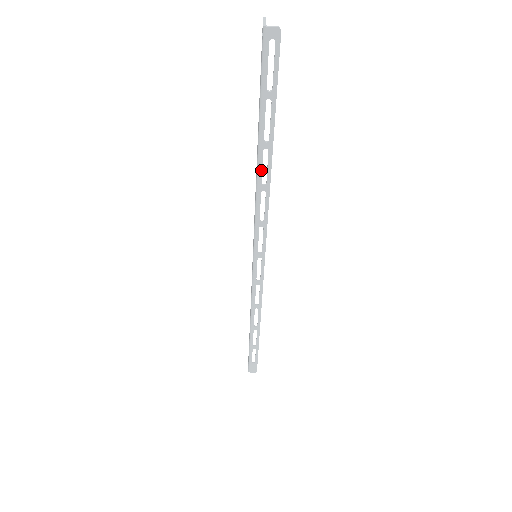
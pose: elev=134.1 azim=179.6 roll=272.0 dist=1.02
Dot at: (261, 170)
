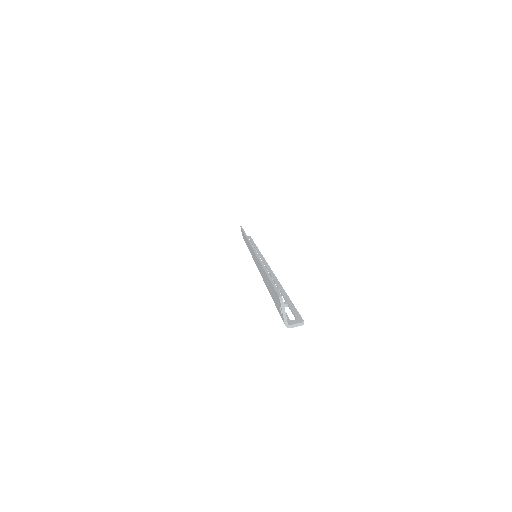
Dot at: occluded
